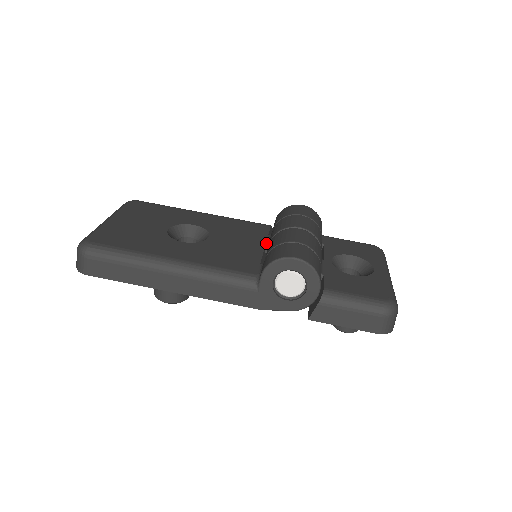
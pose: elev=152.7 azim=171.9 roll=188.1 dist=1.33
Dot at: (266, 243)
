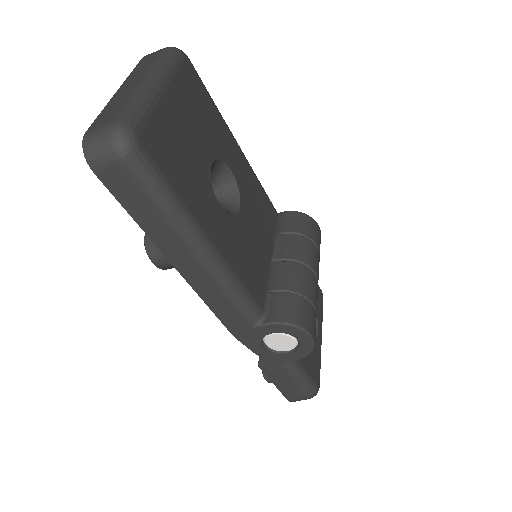
Dot at: (273, 250)
